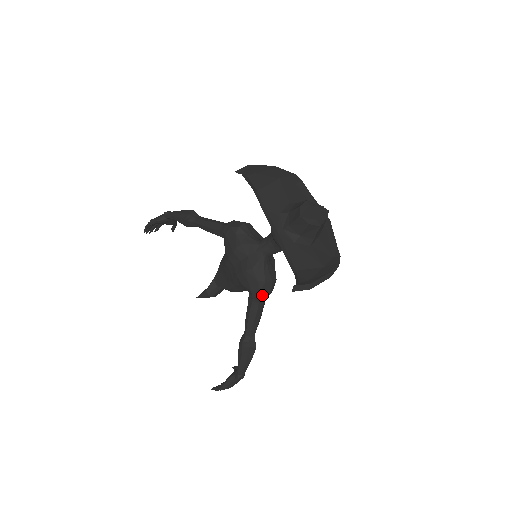
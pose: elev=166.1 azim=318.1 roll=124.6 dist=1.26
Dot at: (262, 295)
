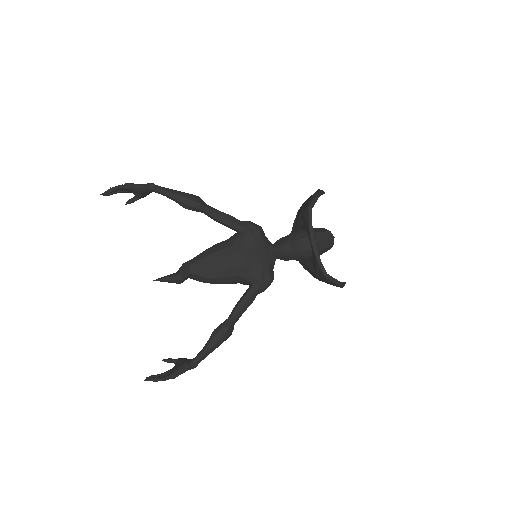
Dot at: (265, 288)
